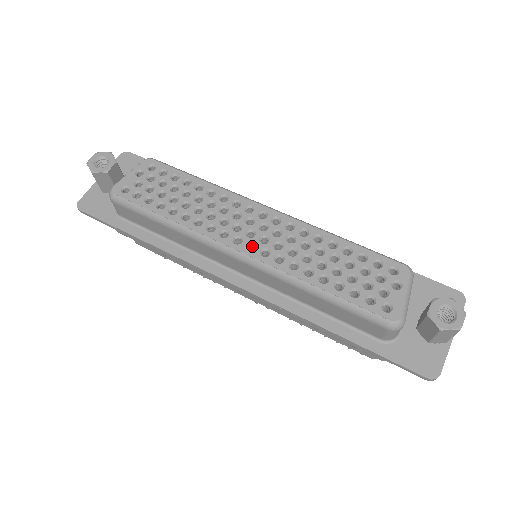
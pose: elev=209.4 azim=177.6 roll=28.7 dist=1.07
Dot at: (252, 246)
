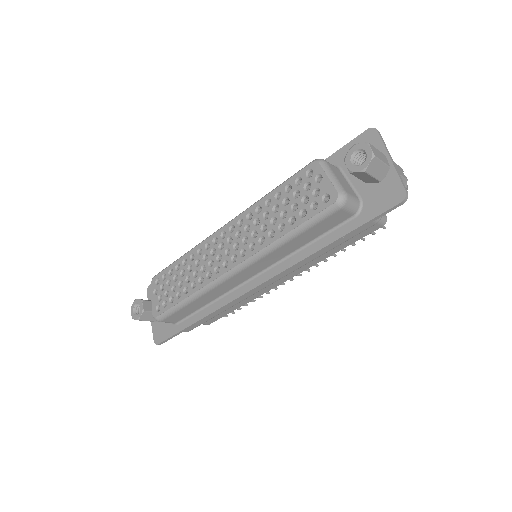
Dot at: (236, 257)
